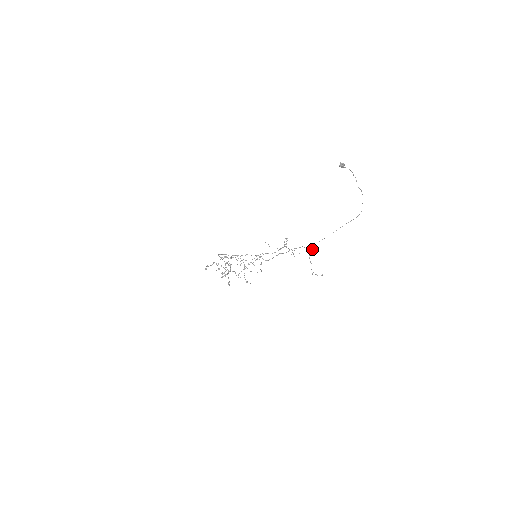
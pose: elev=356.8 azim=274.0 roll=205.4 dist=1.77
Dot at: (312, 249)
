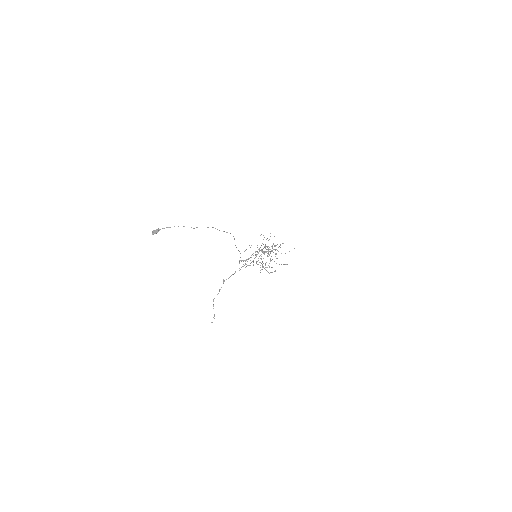
Dot at: occluded
